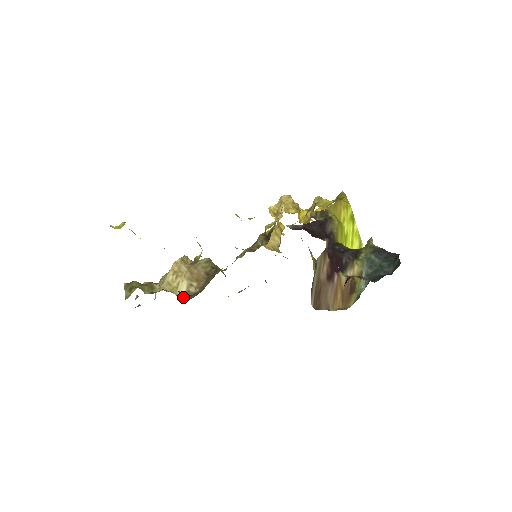
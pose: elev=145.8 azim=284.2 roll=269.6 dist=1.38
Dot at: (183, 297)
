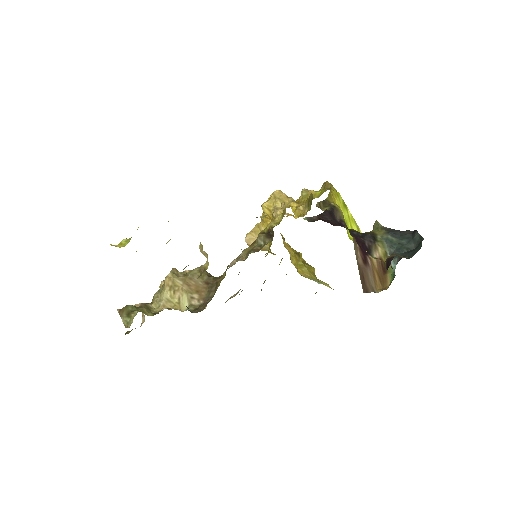
Dot at: (191, 312)
